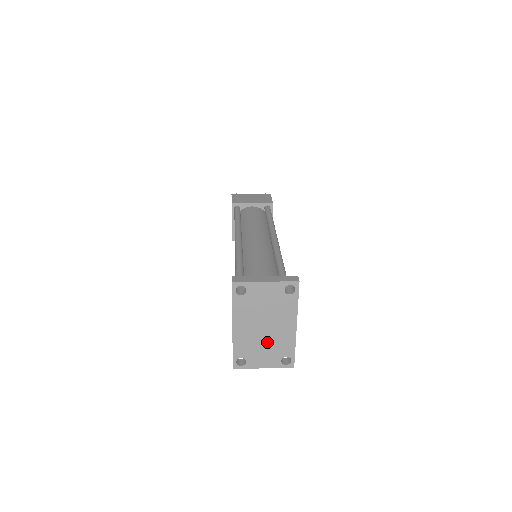
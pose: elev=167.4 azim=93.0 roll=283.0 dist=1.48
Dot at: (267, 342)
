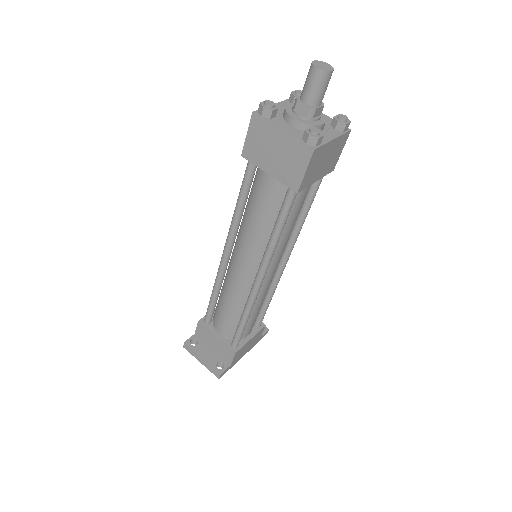
Dot at: occluded
